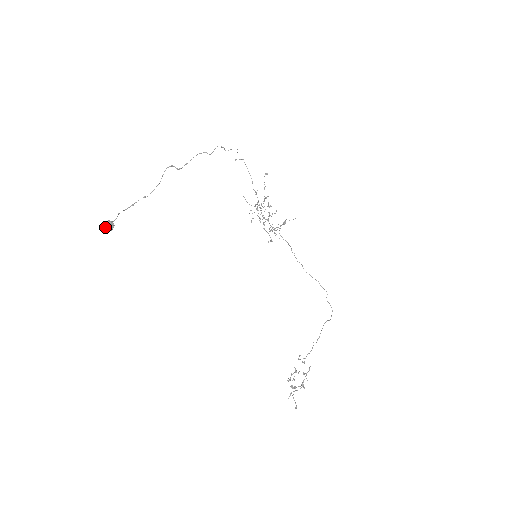
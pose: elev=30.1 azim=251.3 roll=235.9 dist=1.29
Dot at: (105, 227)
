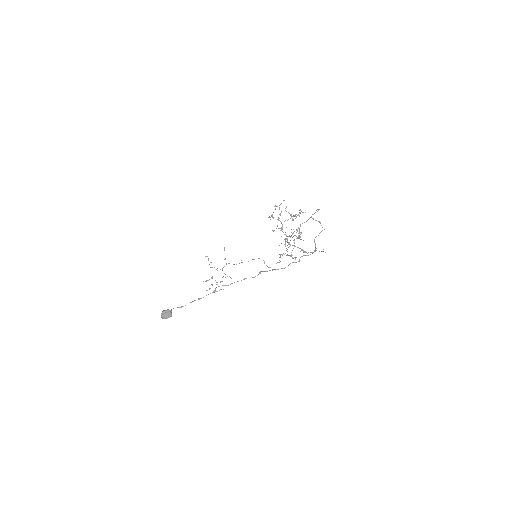
Dot at: occluded
